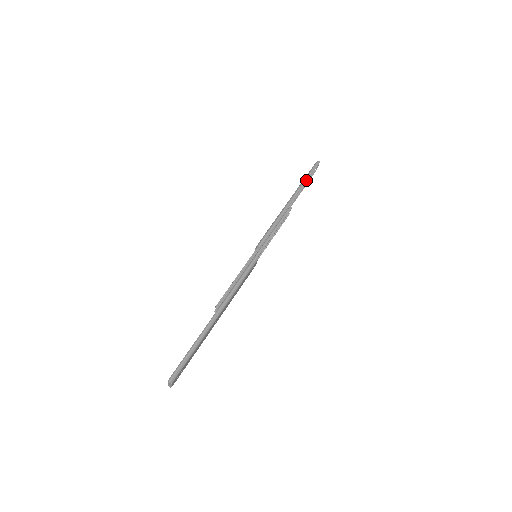
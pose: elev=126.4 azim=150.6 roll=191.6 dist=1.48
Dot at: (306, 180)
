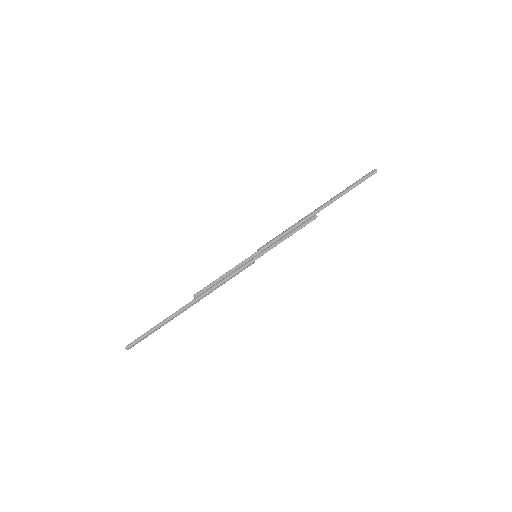
Dot at: (349, 190)
